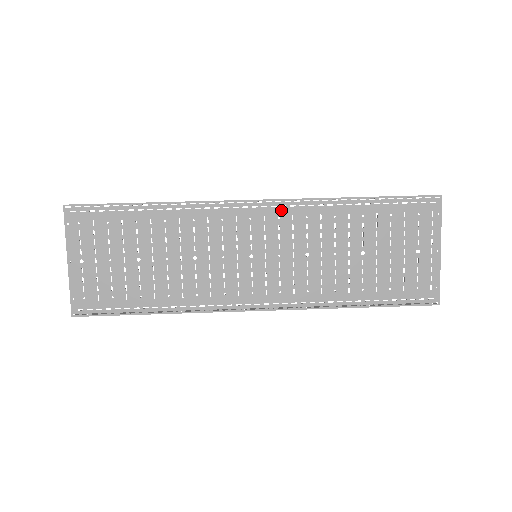
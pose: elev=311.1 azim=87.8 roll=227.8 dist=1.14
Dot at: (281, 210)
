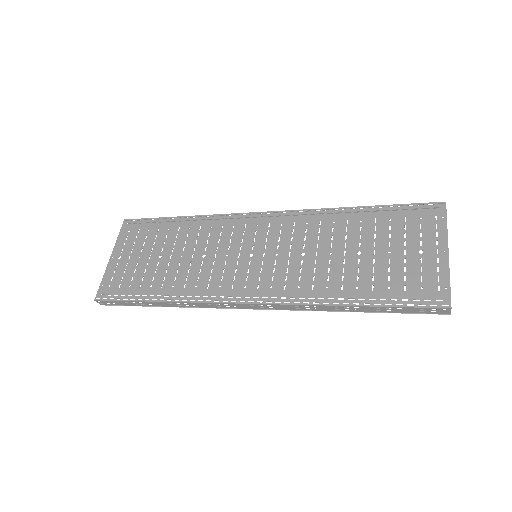
Dot at: (285, 219)
